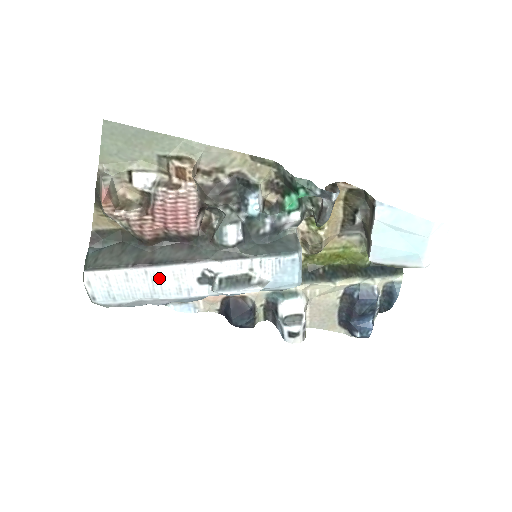
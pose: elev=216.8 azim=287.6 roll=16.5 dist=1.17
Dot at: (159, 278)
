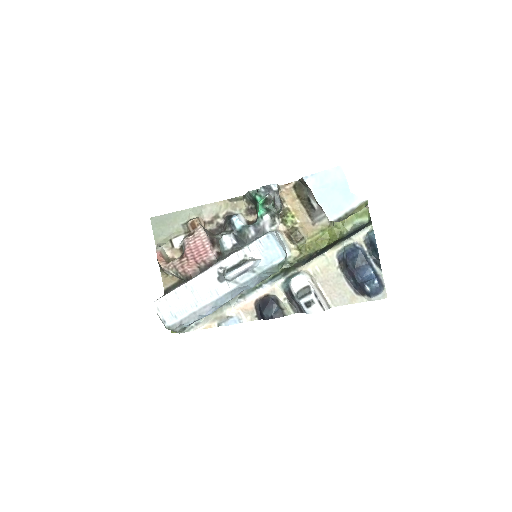
Dot at: (195, 288)
